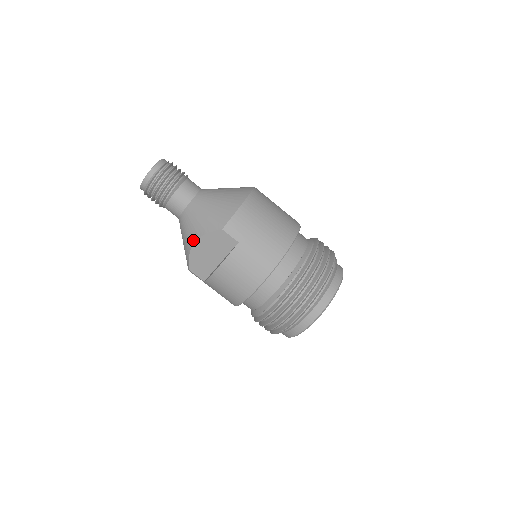
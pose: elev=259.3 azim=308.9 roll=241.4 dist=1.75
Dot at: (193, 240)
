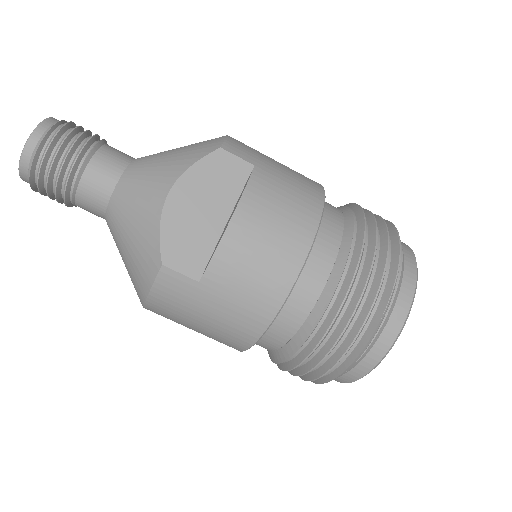
Dot at: (164, 191)
